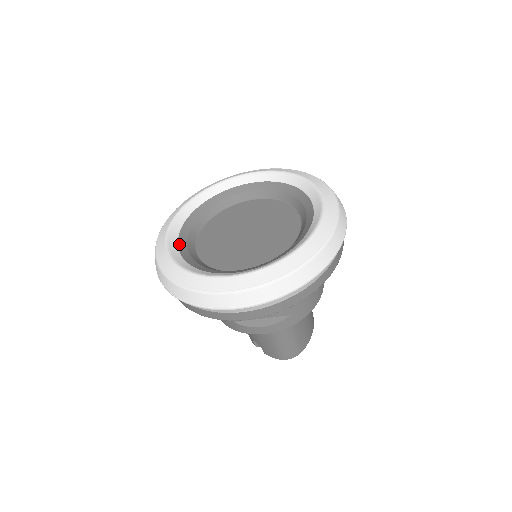
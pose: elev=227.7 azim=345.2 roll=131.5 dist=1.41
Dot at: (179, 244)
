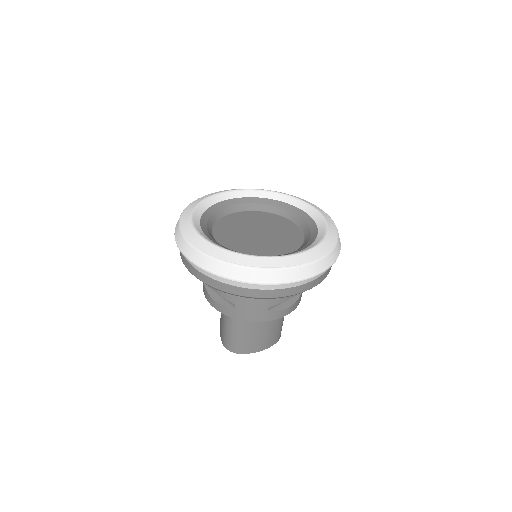
Dot at: (214, 205)
